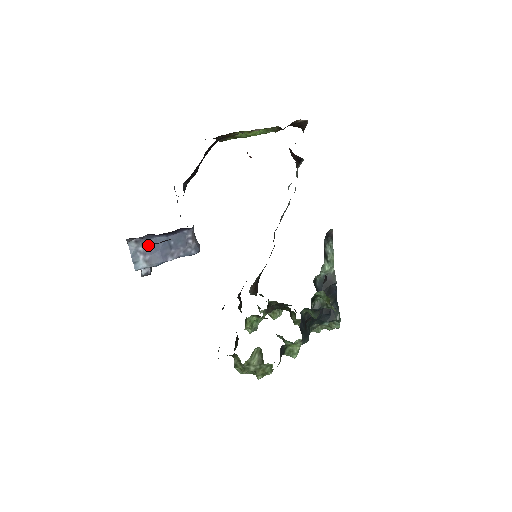
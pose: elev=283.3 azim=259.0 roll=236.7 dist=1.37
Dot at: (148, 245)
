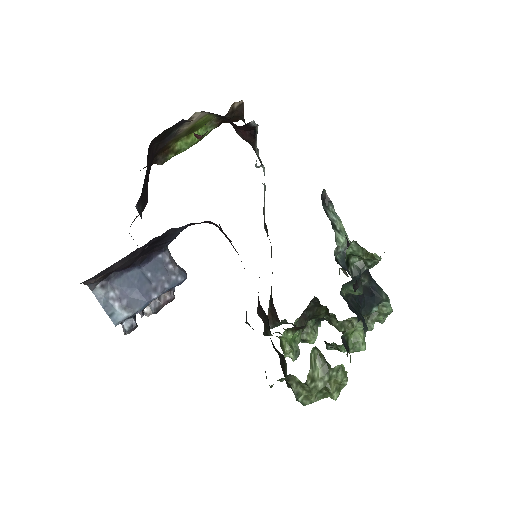
Dot at: (119, 286)
